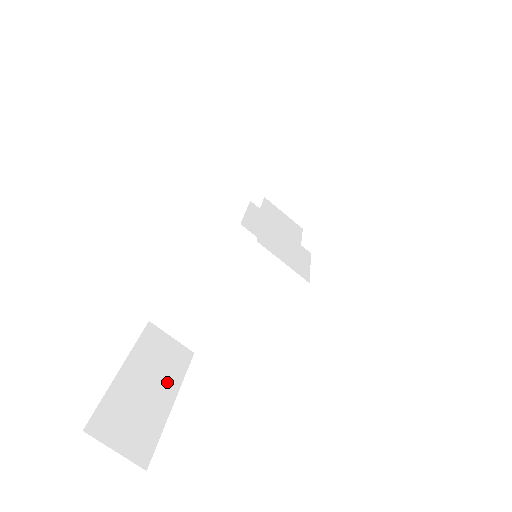
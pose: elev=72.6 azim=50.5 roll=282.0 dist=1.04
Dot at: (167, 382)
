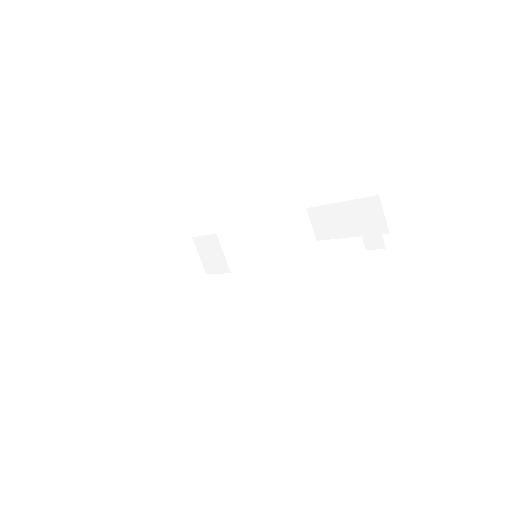
Dot at: (173, 281)
